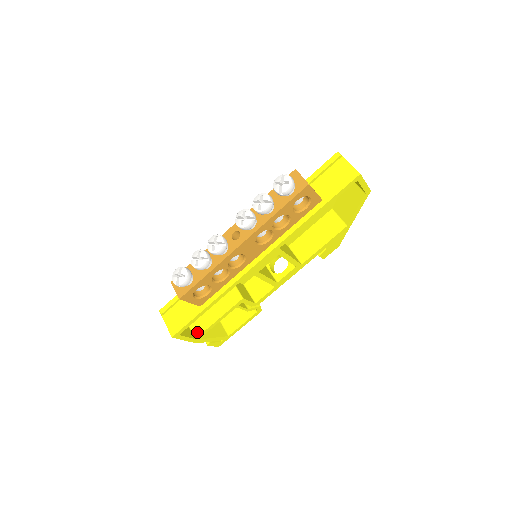
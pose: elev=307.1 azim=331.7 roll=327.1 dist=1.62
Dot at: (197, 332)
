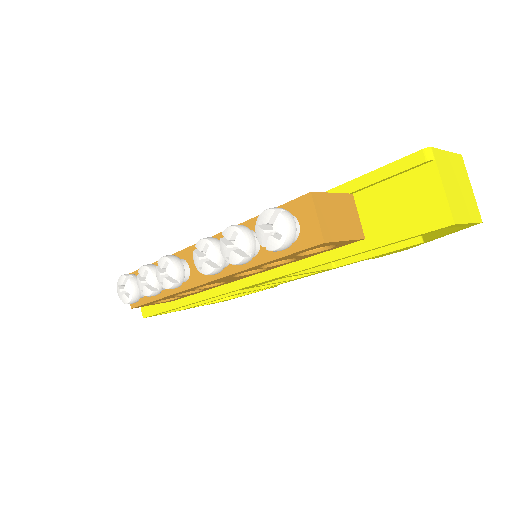
Dot at: occluded
